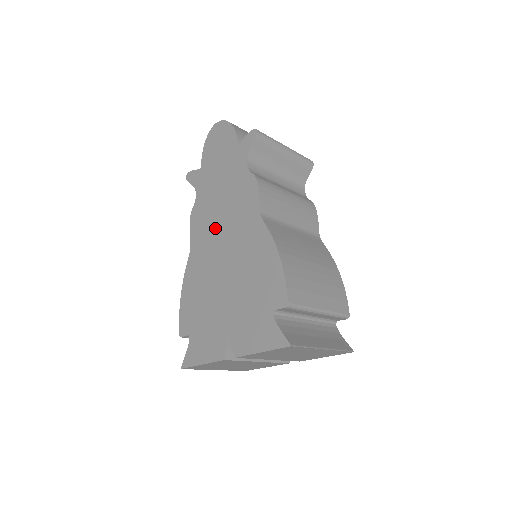
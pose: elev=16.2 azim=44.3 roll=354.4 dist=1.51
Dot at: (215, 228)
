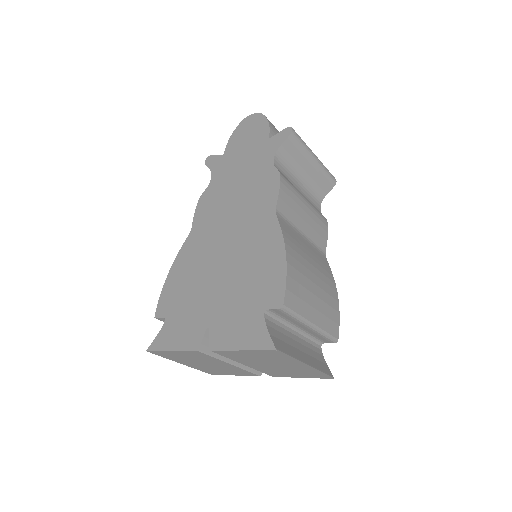
Dot at: (223, 215)
